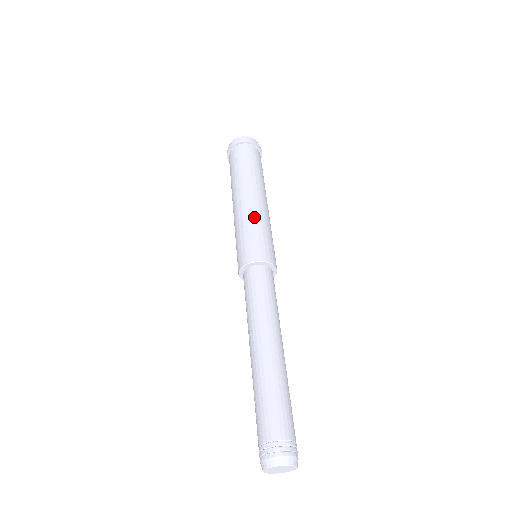
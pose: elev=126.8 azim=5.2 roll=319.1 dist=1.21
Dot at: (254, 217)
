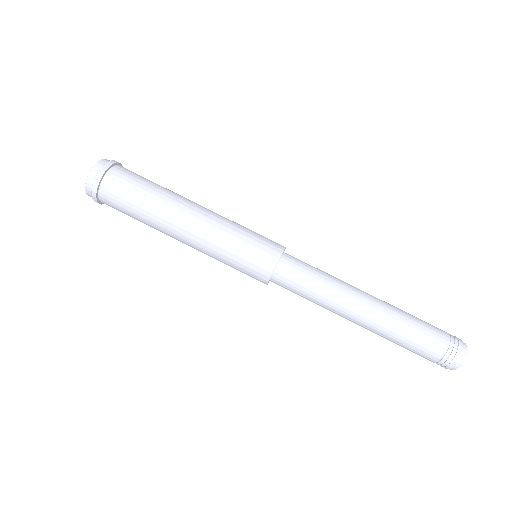
Dot at: (212, 252)
